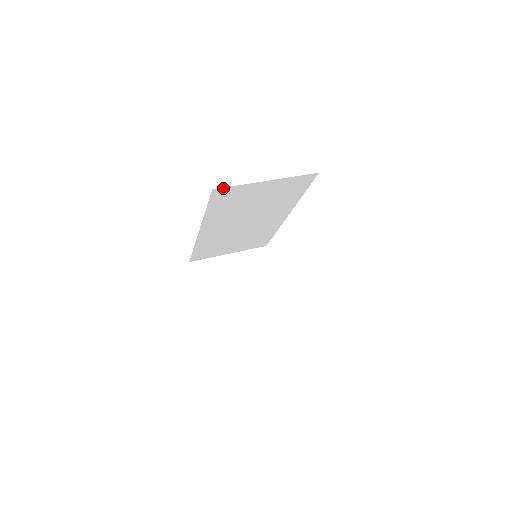
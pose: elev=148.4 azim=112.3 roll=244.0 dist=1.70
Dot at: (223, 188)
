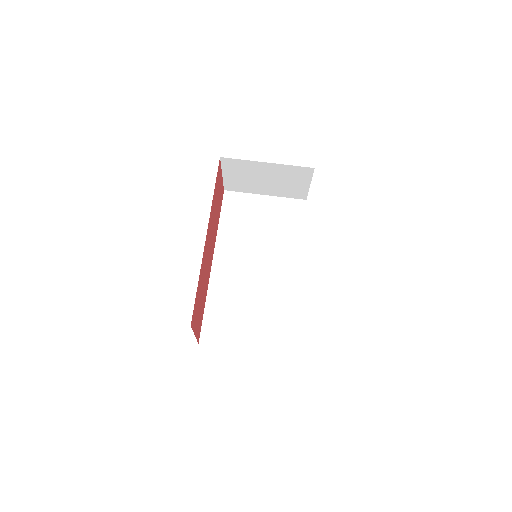
Dot at: occluded
